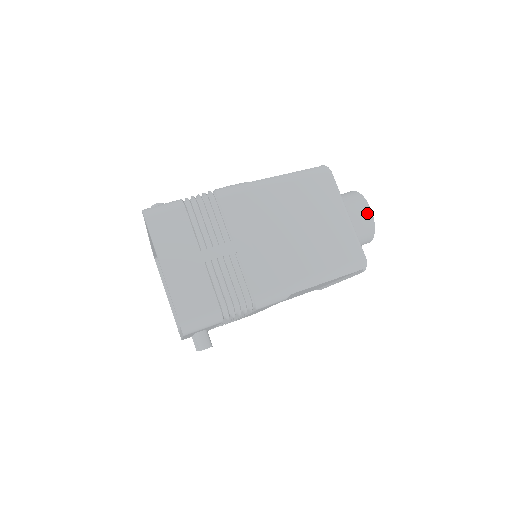
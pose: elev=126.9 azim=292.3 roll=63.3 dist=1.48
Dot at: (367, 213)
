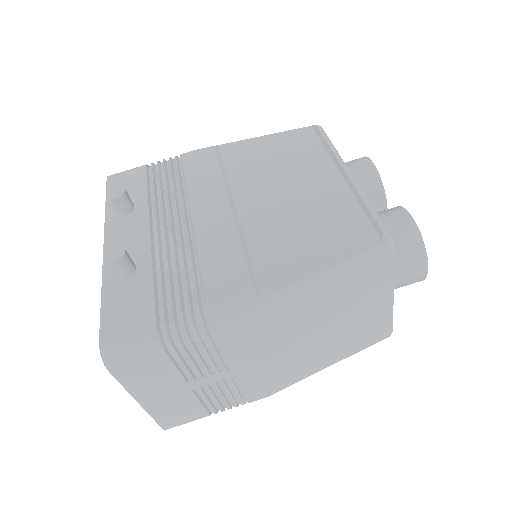
Dot at: (420, 276)
